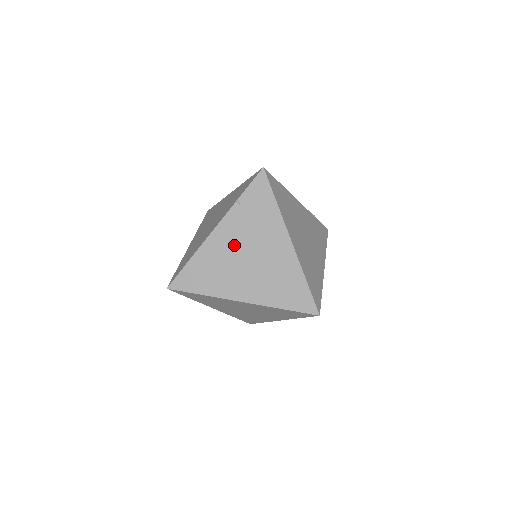
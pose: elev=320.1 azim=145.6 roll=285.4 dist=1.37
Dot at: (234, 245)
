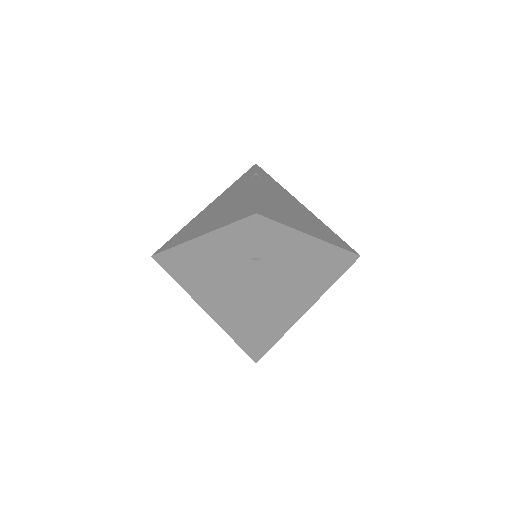
Dot at: (279, 287)
